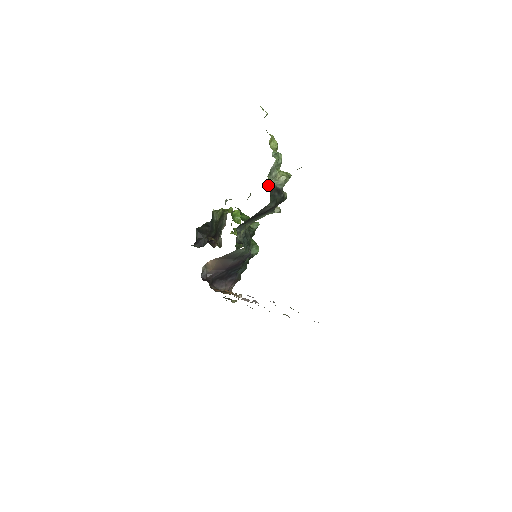
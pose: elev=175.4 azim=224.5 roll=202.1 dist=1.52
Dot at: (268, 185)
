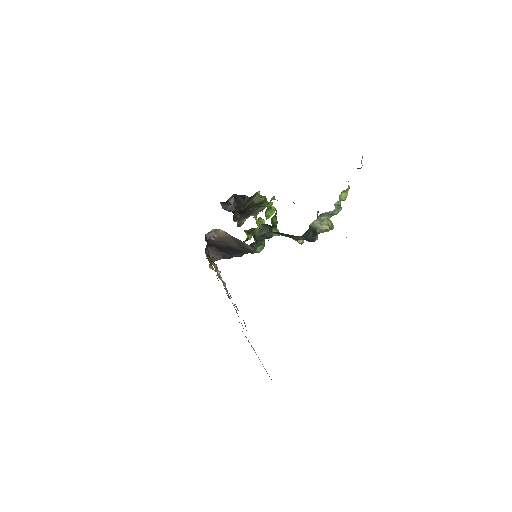
Dot at: (312, 222)
